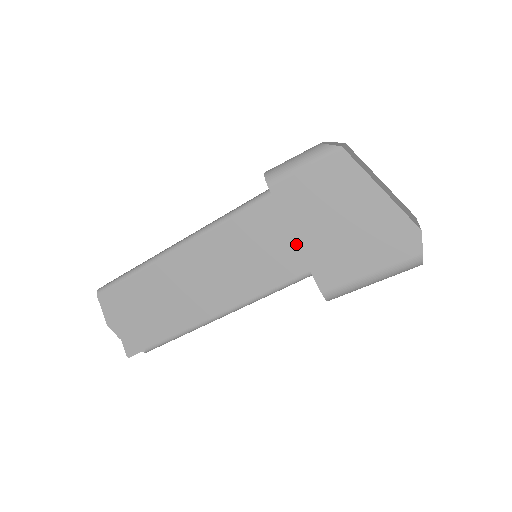
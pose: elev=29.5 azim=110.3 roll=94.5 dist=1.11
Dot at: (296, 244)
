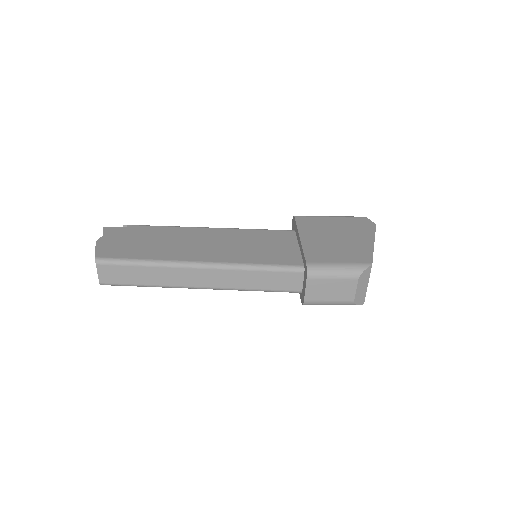
Dot at: occluded
